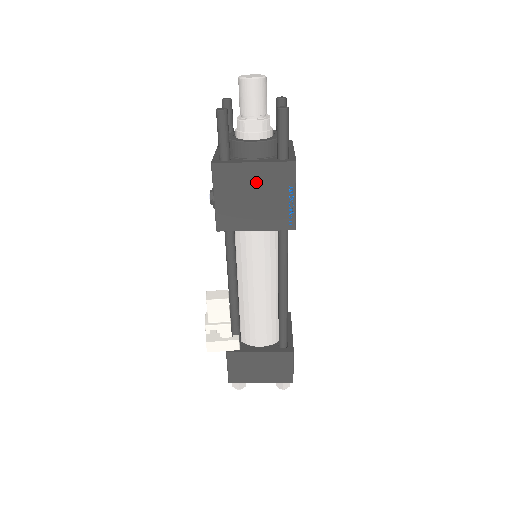
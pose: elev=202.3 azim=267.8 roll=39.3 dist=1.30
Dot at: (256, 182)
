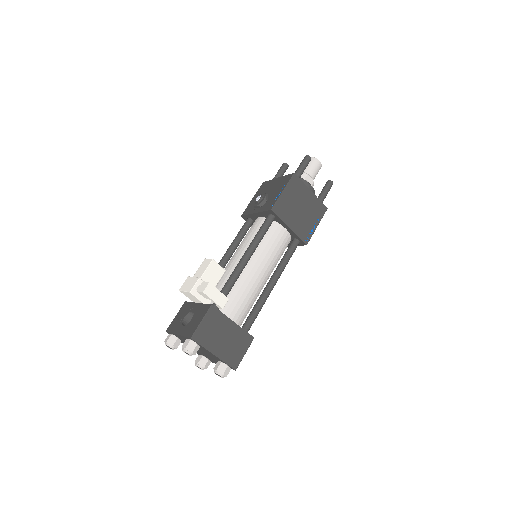
Dot at: (306, 202)
